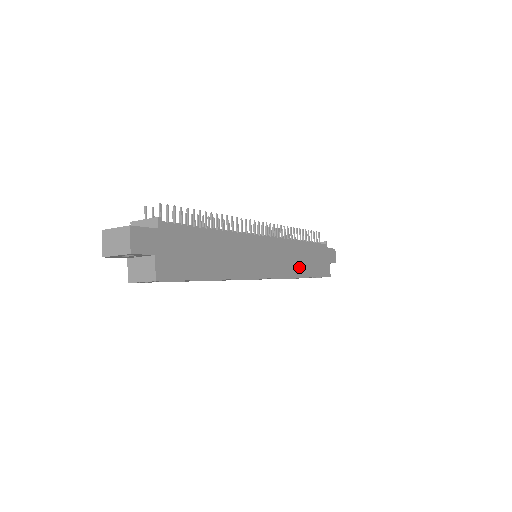
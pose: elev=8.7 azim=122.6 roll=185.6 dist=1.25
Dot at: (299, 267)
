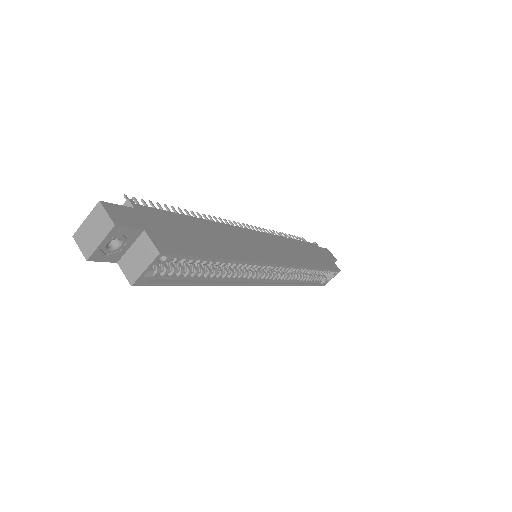
Dot at: (305, 259)
